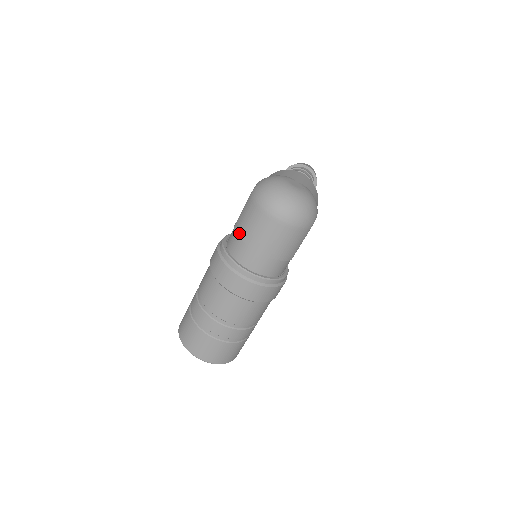
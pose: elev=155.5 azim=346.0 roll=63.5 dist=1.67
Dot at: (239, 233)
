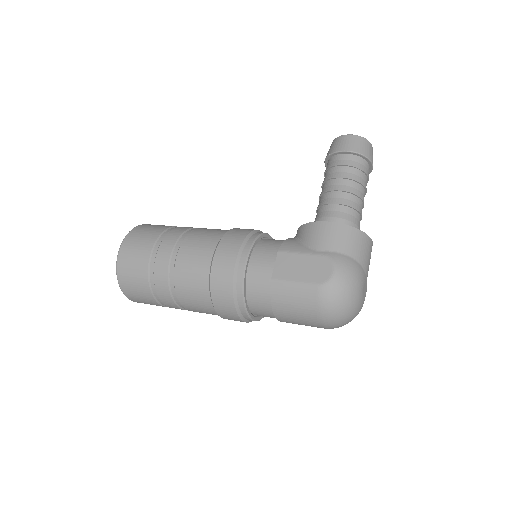
Dot at: (275, 300)
